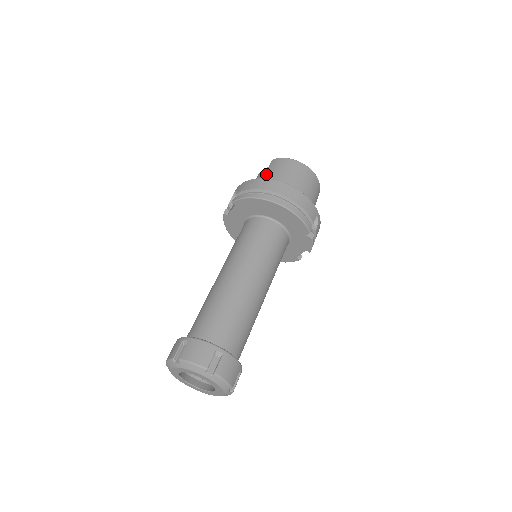
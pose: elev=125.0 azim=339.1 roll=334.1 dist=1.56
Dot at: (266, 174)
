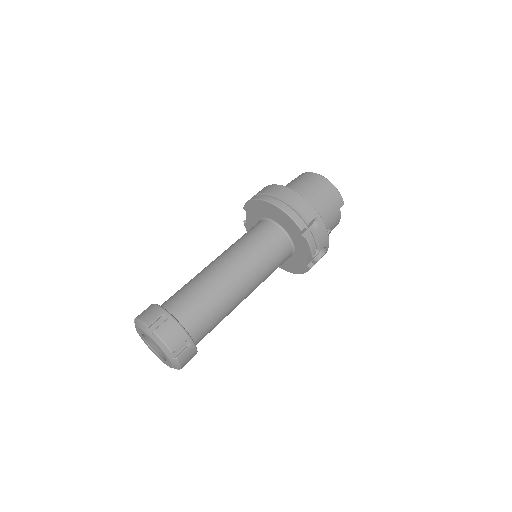
Dot at: occluded
